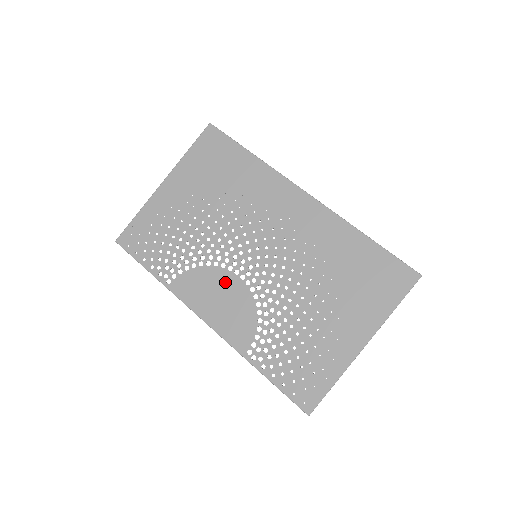
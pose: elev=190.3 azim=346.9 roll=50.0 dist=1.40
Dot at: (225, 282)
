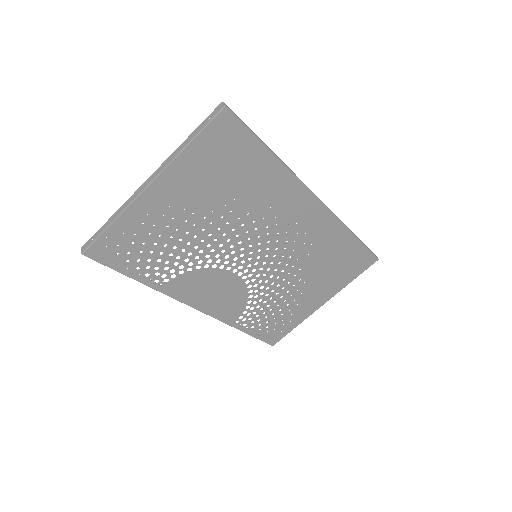
Dot at: (222, 280)
